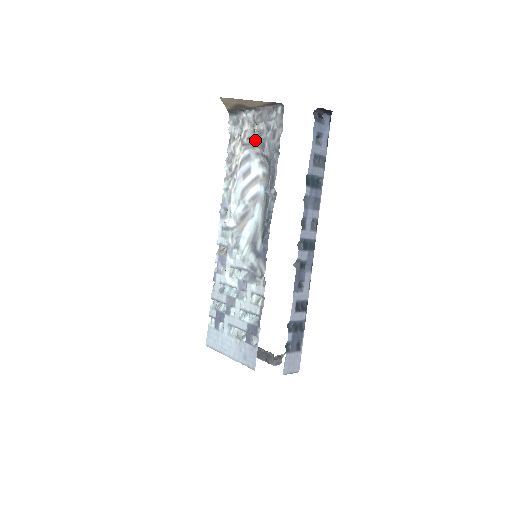
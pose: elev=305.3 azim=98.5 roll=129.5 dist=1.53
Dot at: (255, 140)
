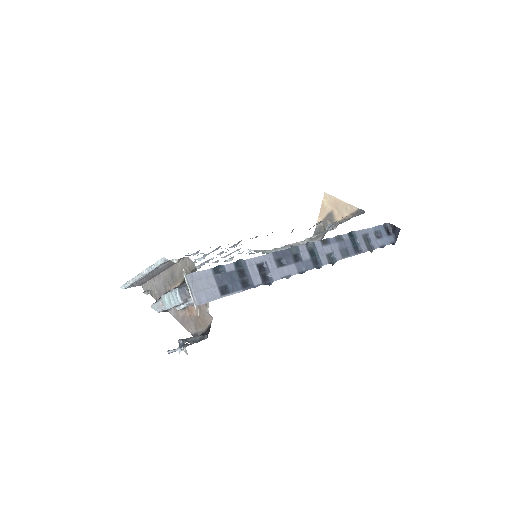
Dot at: (323, 233)
